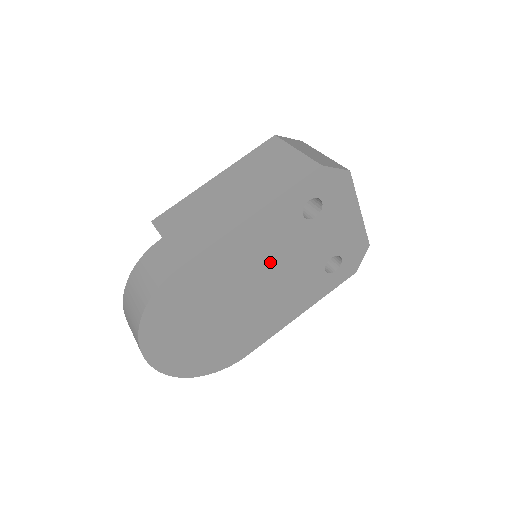
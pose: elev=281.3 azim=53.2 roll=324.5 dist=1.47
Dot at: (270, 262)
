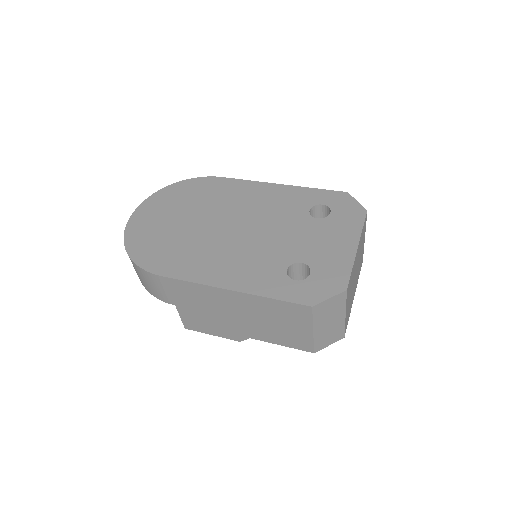
Dot at: (260, 219)
